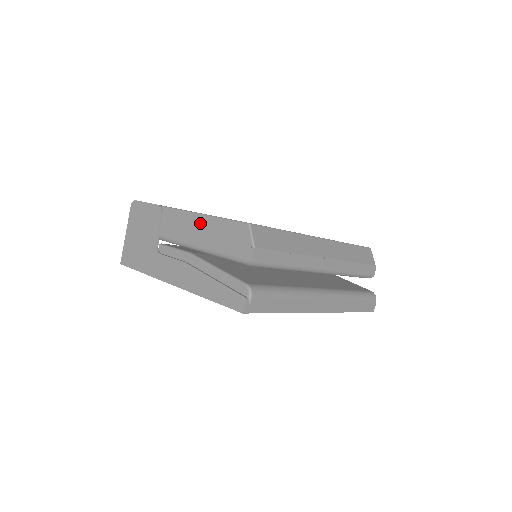
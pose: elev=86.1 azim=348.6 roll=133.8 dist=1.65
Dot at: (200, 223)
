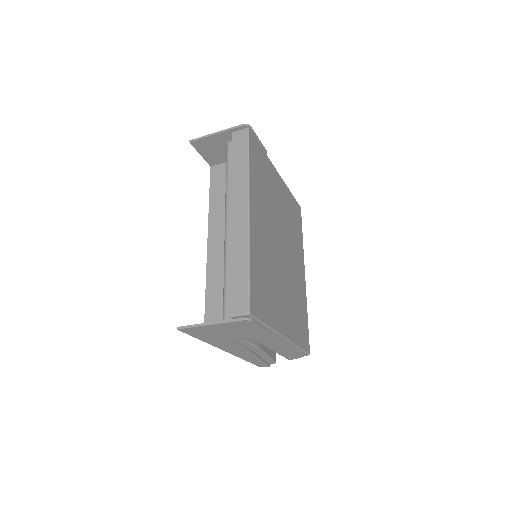
Dot at: (286, 345)
